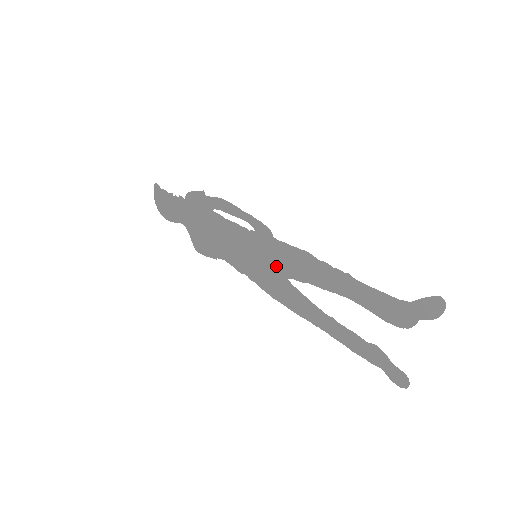
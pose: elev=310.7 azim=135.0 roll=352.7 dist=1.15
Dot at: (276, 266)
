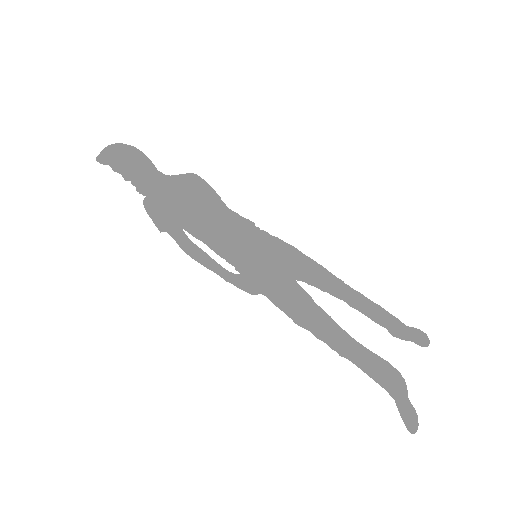
Dot at: (279, 275)
